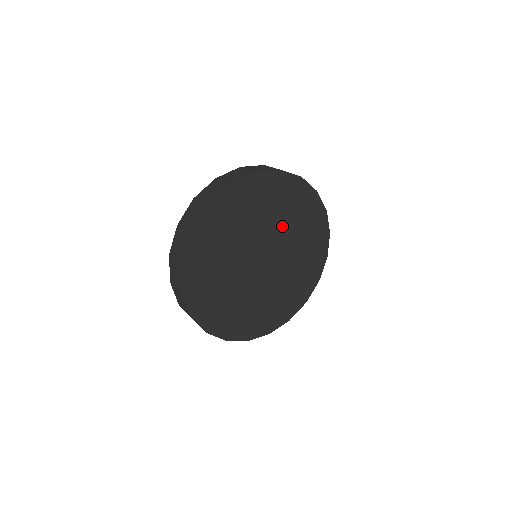
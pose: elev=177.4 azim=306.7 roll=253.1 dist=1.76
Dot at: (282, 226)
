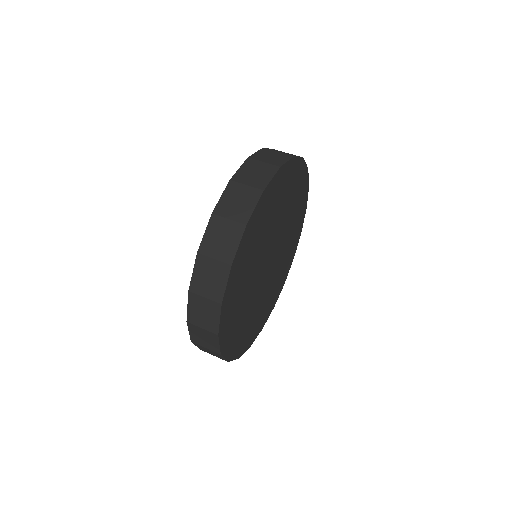
Dot at: (286, 239)
